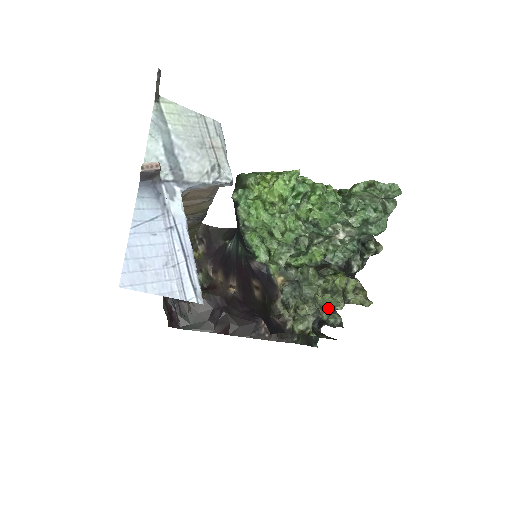
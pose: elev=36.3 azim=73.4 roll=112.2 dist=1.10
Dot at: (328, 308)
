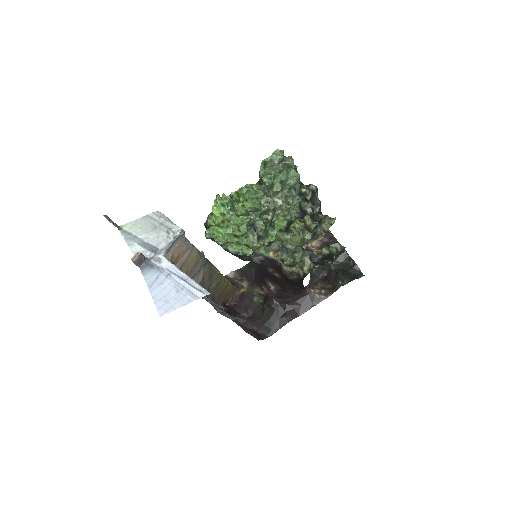
Dot at: (300, 243)
